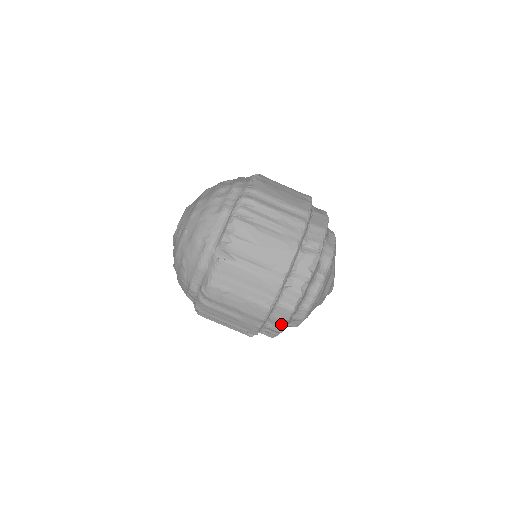
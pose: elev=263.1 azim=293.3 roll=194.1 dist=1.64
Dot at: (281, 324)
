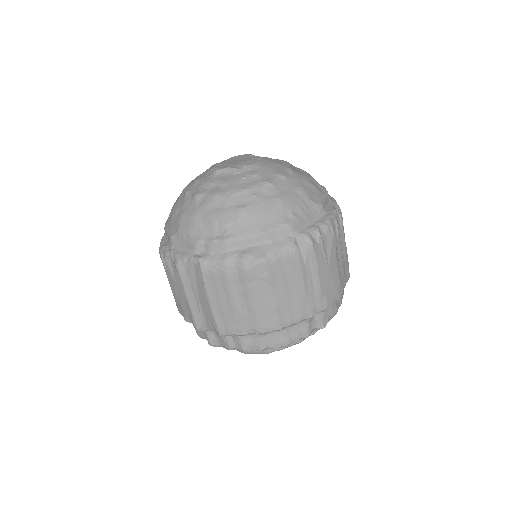
Dot at: (260, 346)
